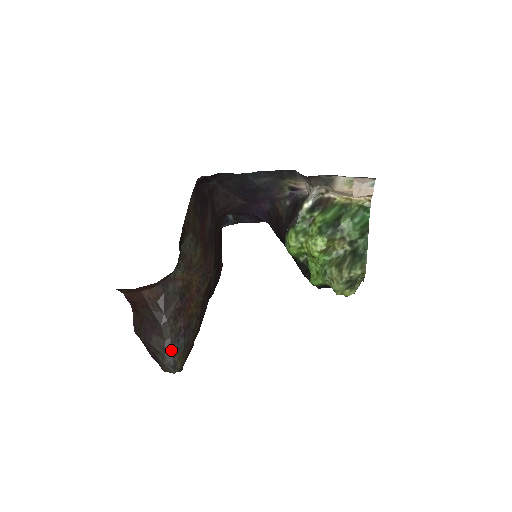
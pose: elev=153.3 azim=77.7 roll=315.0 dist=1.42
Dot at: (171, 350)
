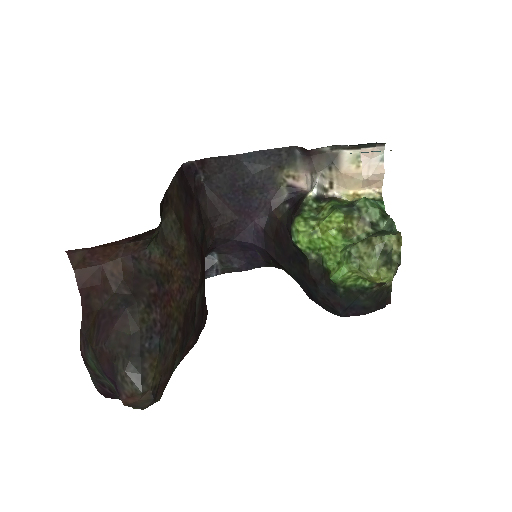
Dot at: (139, 349)
